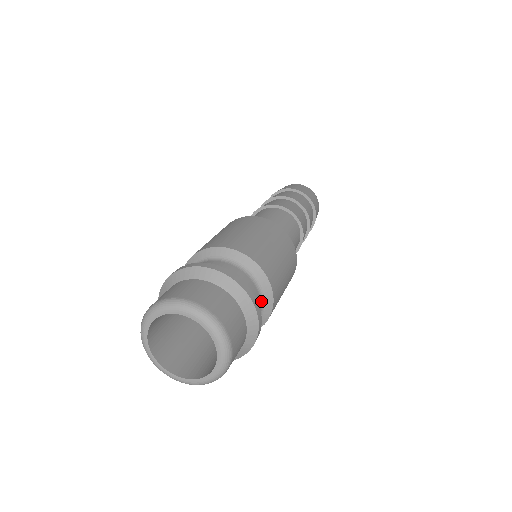
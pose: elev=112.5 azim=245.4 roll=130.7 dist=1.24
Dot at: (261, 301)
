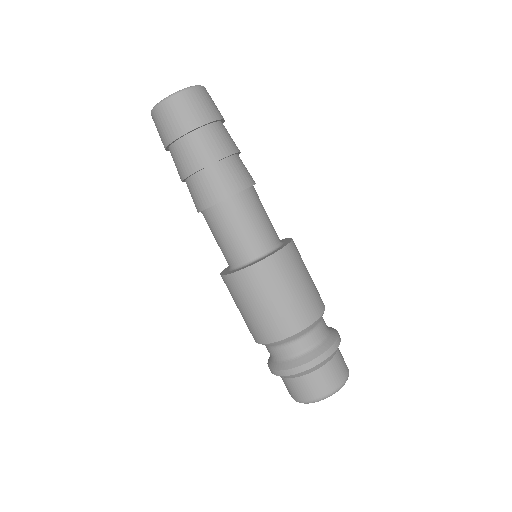
Dot at: (321, 321)
